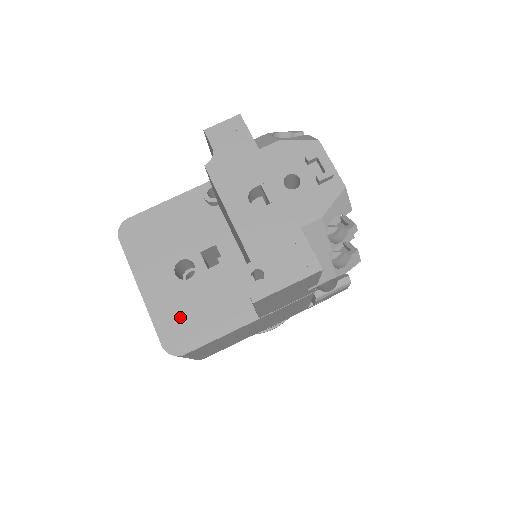
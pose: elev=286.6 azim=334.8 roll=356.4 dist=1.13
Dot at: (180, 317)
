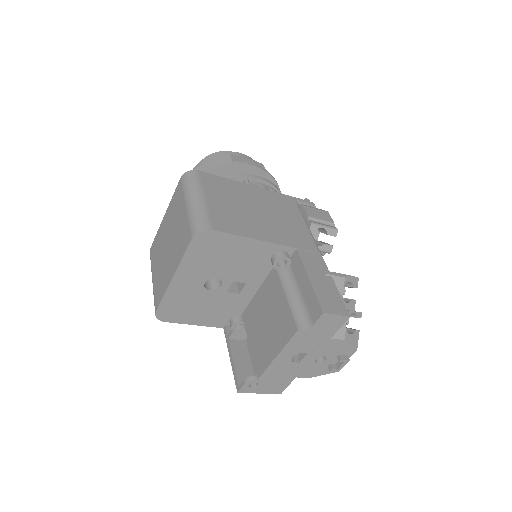
Dot at: (182, 305)
